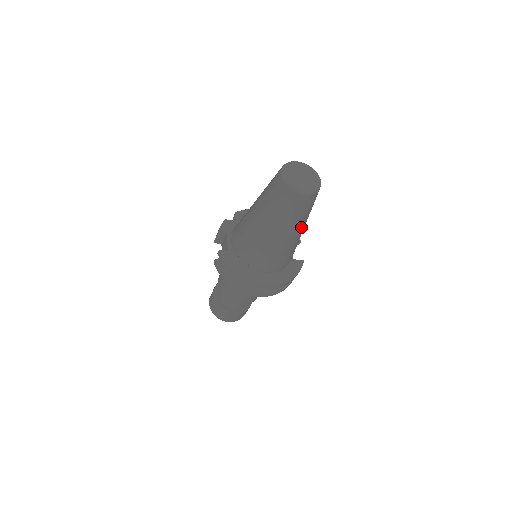
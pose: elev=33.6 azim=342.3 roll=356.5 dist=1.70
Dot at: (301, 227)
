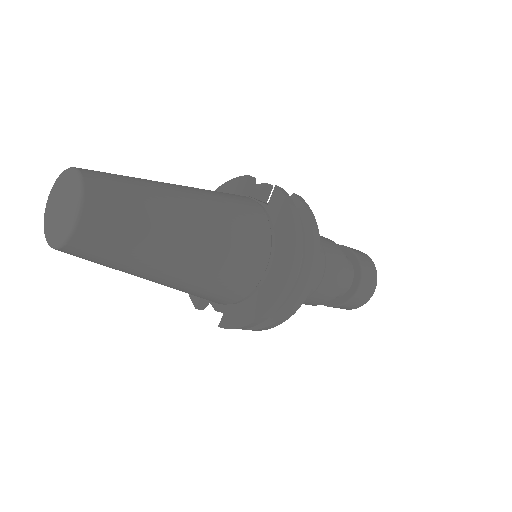
Dot at: (176, 211)
